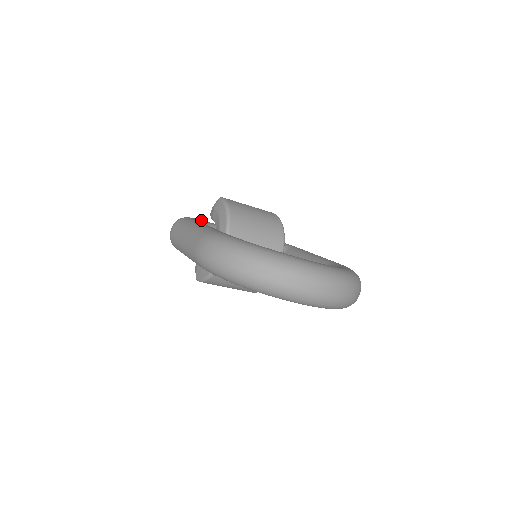
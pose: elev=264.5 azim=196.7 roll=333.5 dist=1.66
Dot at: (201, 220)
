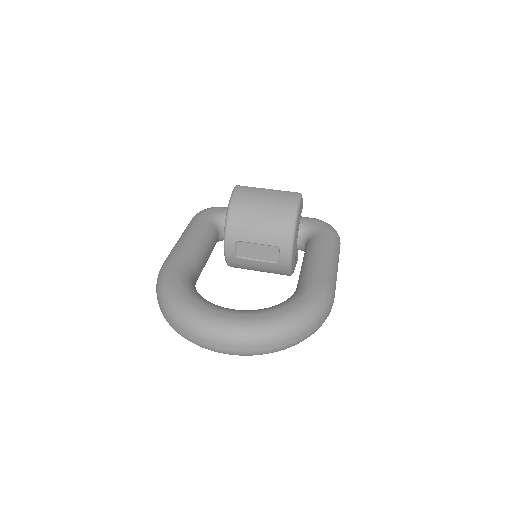
Dot at: (220, 210)
